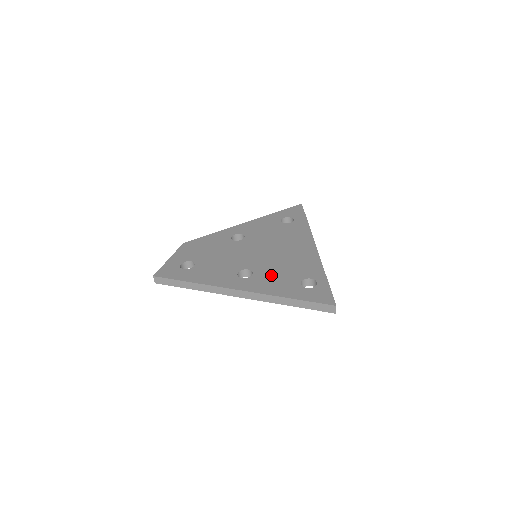
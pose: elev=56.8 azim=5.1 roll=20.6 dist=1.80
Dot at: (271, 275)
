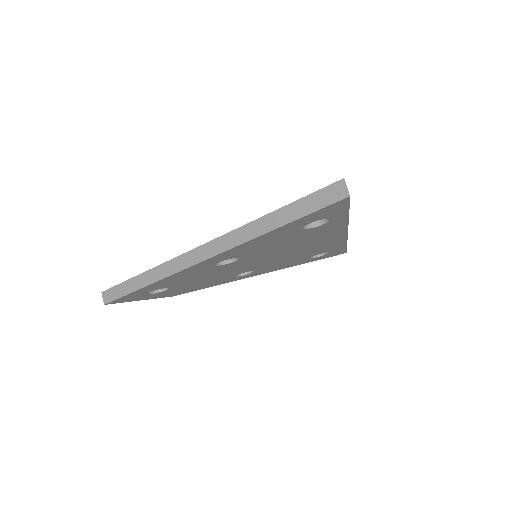
Dot at: occluded
